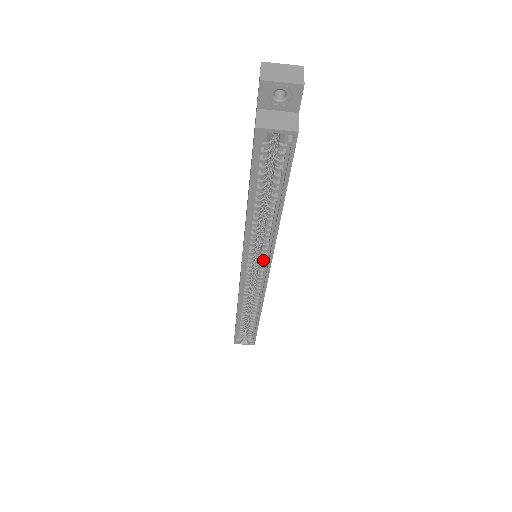
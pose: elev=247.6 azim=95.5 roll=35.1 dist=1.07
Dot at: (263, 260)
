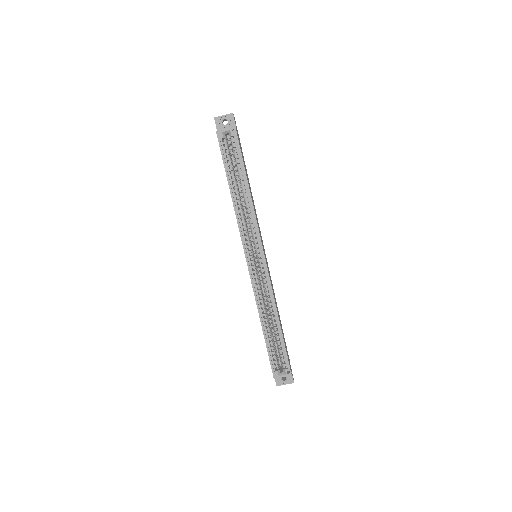
Dot at: (256, 242)
